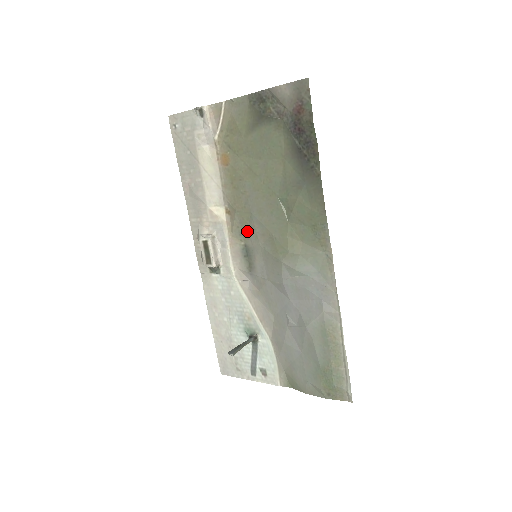
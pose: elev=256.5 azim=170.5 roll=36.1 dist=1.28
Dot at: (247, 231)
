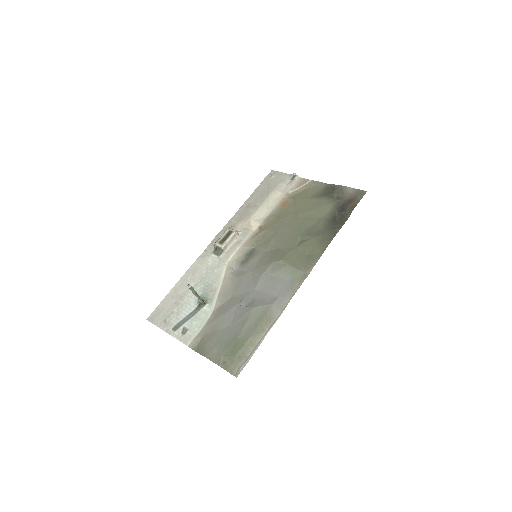
Dot at: (263, 242)
